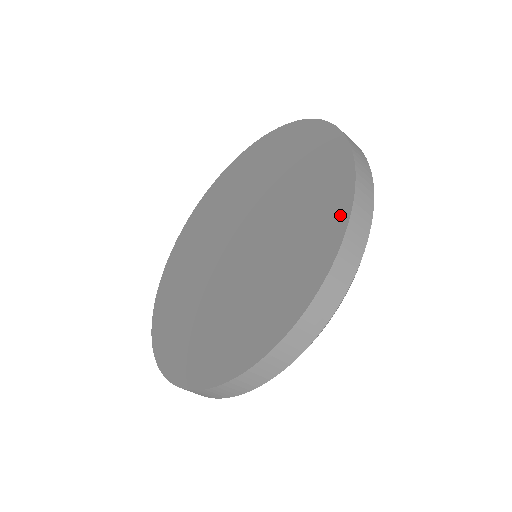
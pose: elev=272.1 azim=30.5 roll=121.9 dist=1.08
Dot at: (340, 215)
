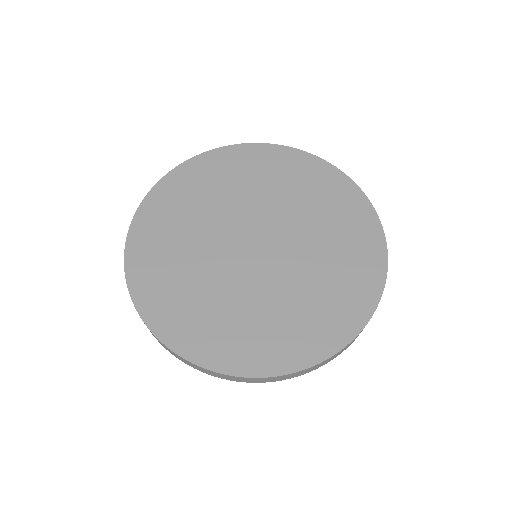
Dot at: (312, 355)
